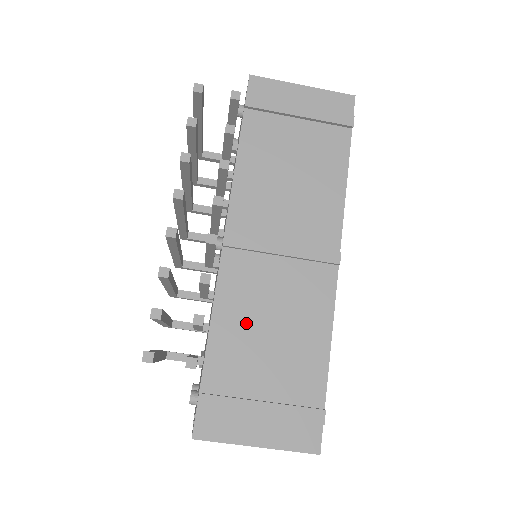
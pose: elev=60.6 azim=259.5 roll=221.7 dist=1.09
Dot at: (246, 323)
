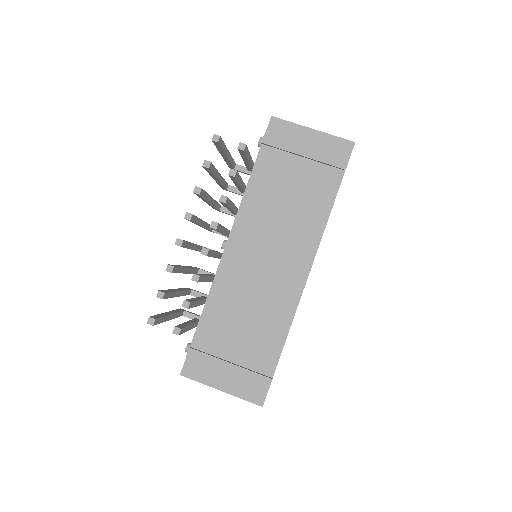
Dot at: (230, 307)
